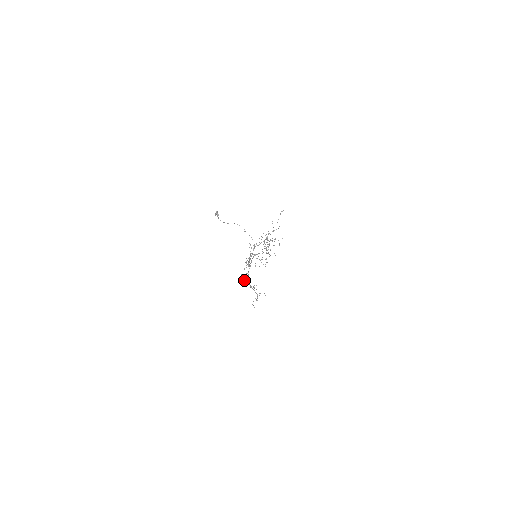
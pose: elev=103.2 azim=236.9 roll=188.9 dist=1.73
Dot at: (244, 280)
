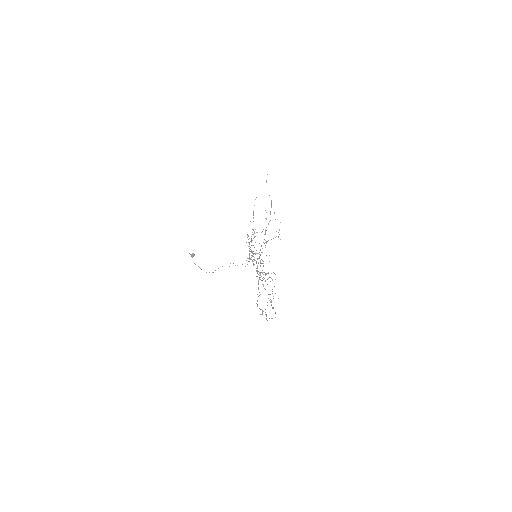
Dot at: occluded
